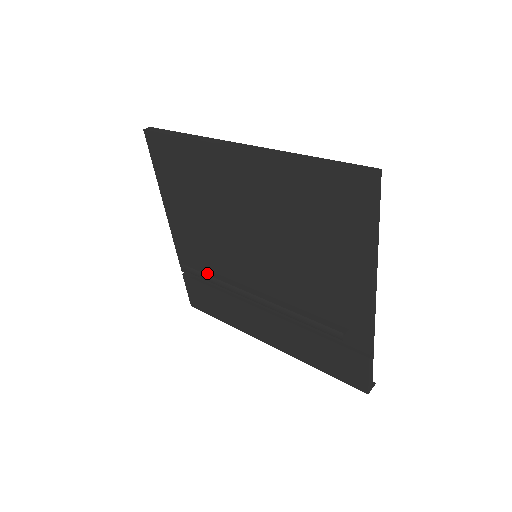
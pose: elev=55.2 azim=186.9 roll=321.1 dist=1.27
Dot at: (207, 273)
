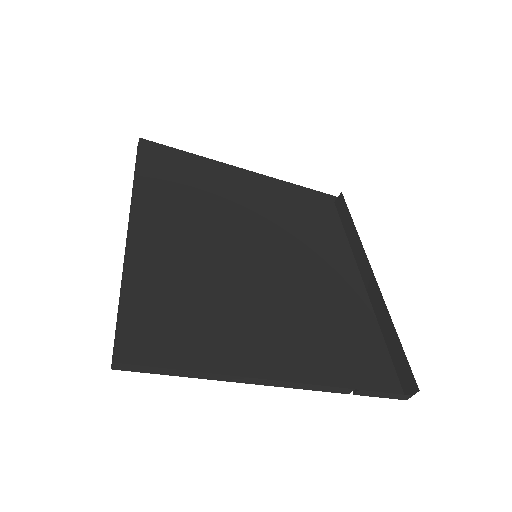
Dot at: occluded
